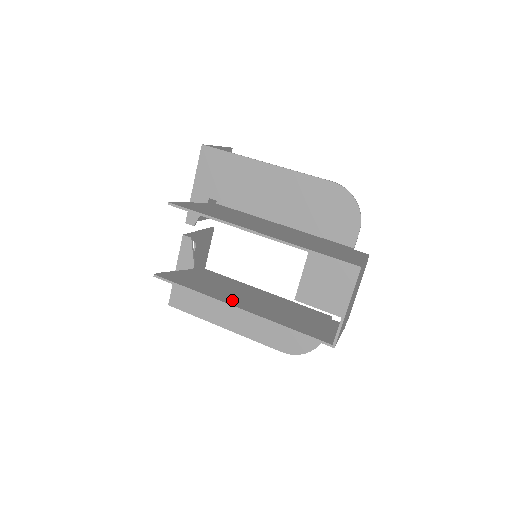
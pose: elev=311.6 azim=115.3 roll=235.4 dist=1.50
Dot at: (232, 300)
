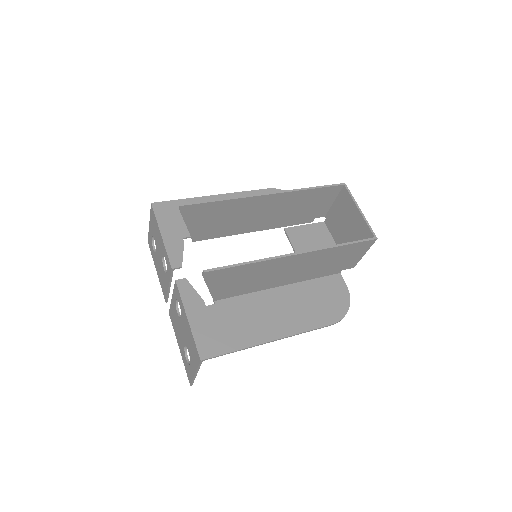
Dot at: (283, 260)
